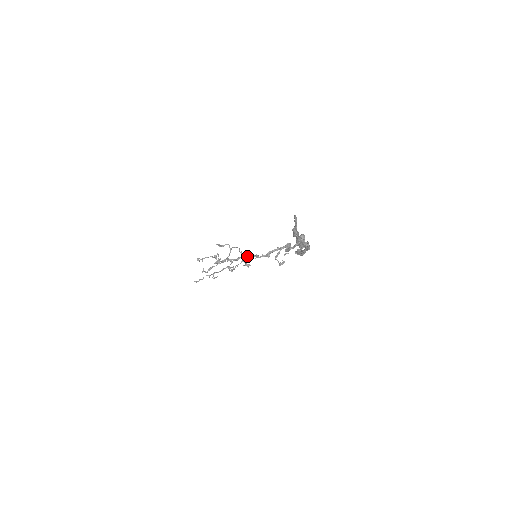
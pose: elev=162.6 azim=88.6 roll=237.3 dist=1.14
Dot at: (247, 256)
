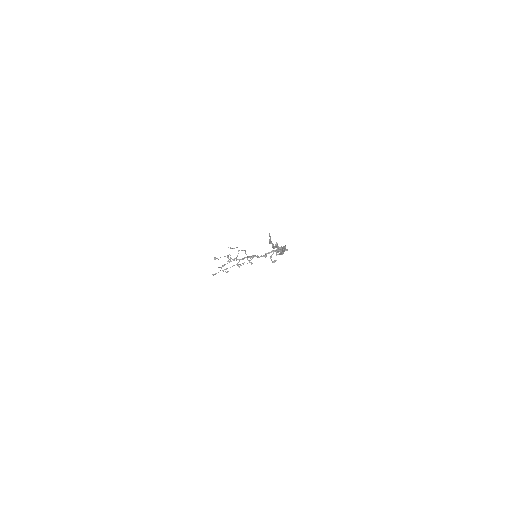
Dot at: (251, 256)
